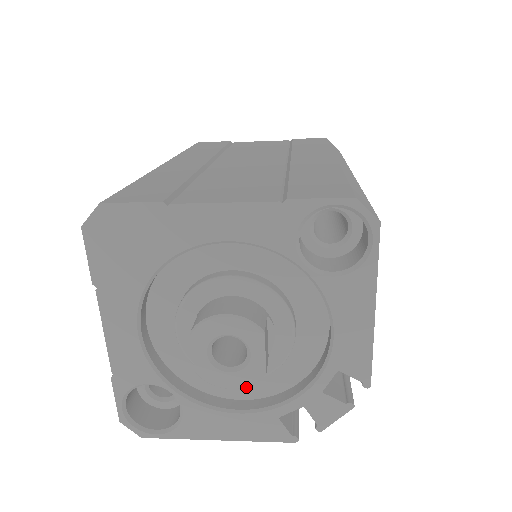
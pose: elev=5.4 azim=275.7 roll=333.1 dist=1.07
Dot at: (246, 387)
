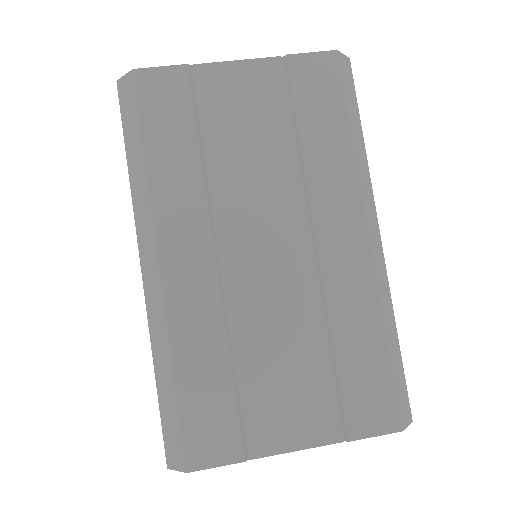
Dot at: occluded
